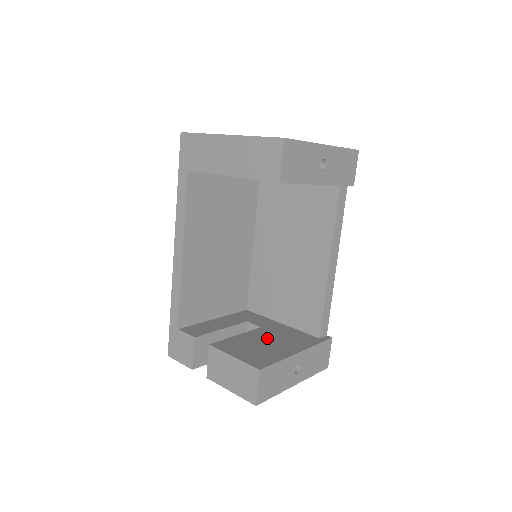
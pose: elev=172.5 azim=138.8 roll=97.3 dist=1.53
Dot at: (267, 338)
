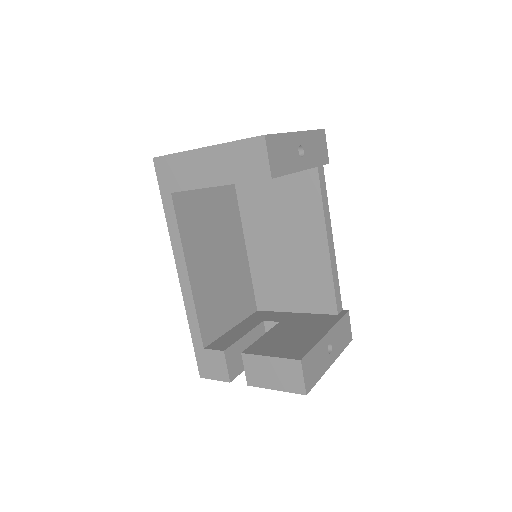
Dot at: (291, 330)
